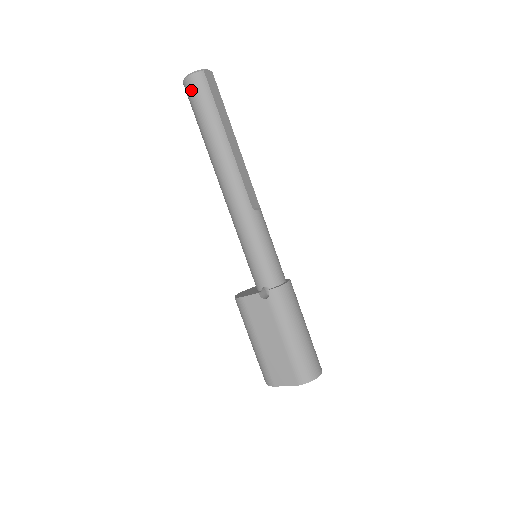
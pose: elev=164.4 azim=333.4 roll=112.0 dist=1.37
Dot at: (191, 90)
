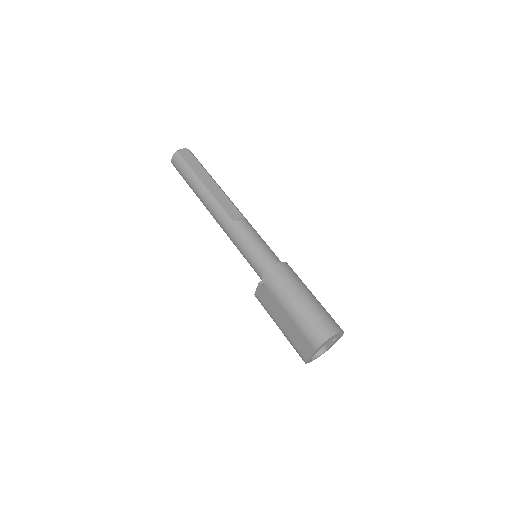
Dot at: (176, 167)
